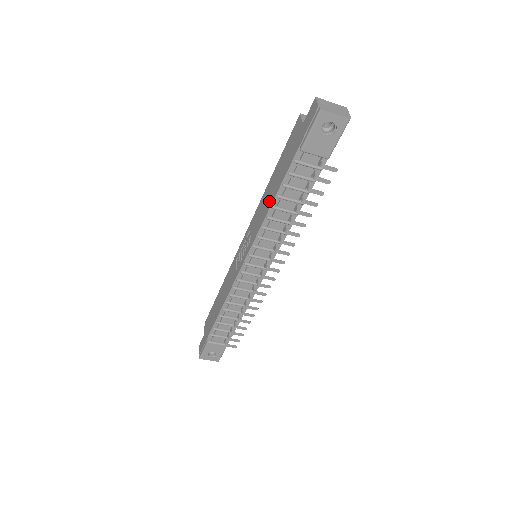
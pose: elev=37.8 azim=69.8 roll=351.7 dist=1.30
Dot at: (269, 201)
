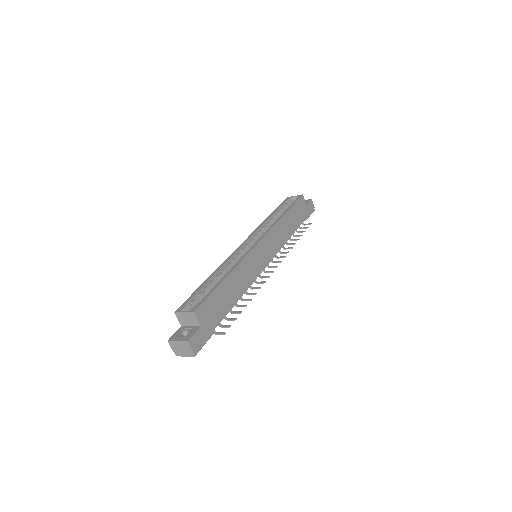
Dot at: occluded
